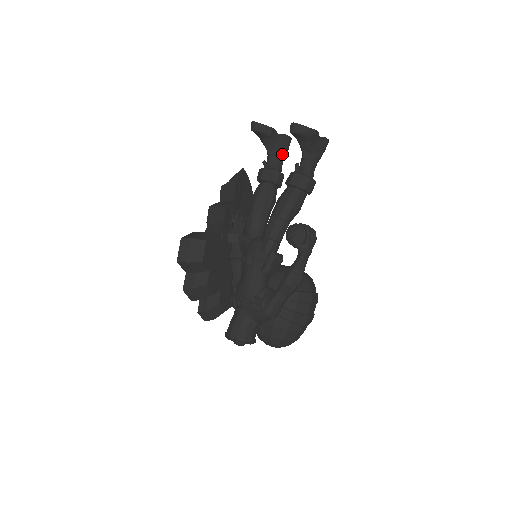
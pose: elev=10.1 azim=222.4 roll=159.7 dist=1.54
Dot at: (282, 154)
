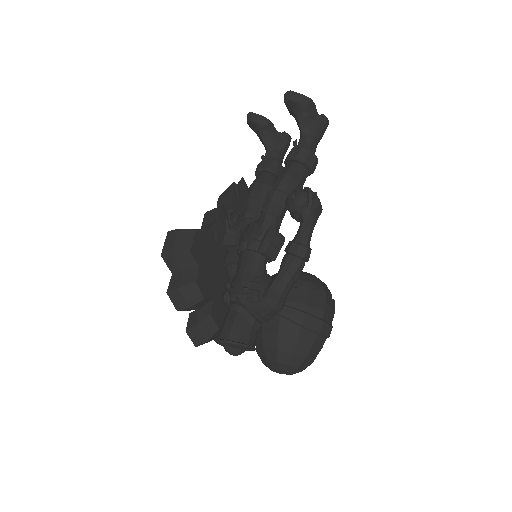
Dot at: (281, 150)
